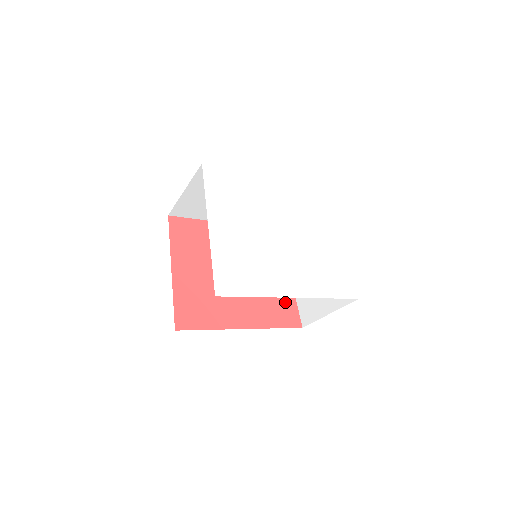
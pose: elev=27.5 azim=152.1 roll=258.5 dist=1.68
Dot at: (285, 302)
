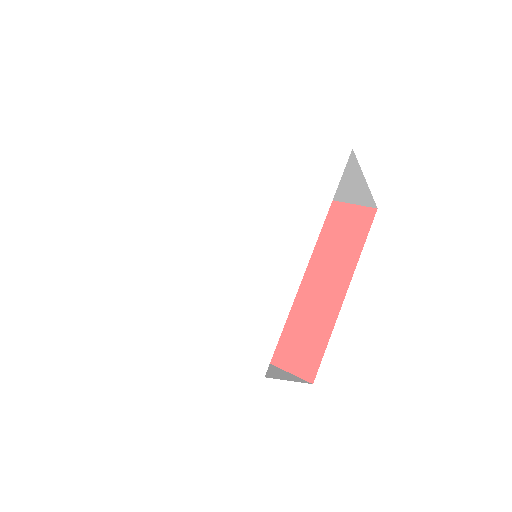
Dot at: (336, 219)
